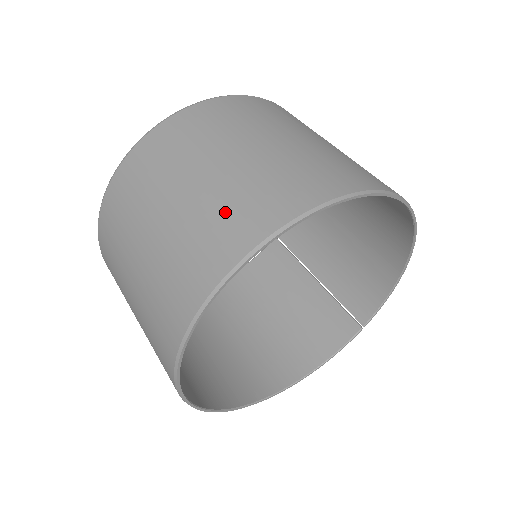
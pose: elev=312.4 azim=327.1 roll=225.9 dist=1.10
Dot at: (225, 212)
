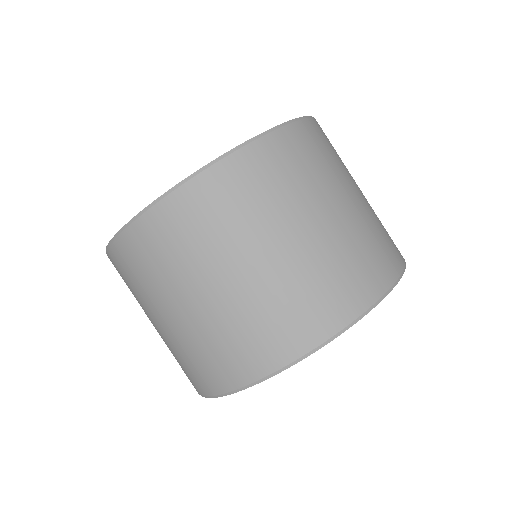
Dot at: (263, 322)
